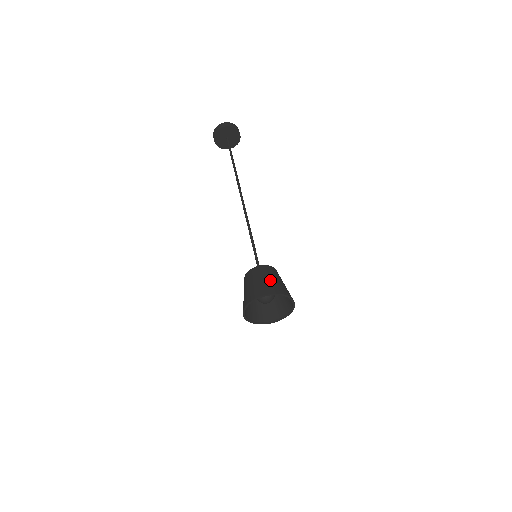
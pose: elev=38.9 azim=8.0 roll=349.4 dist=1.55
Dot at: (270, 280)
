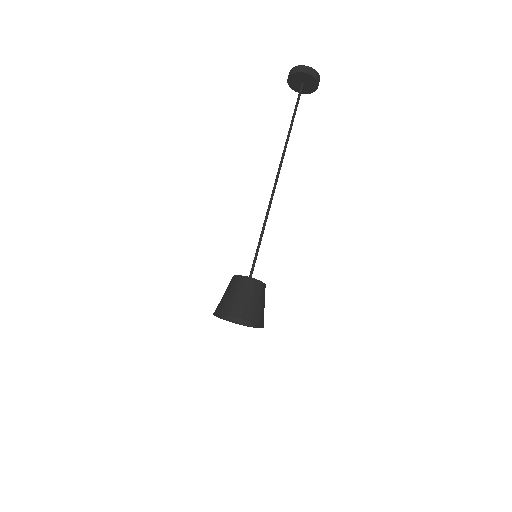
Dot at: (232, 296)
